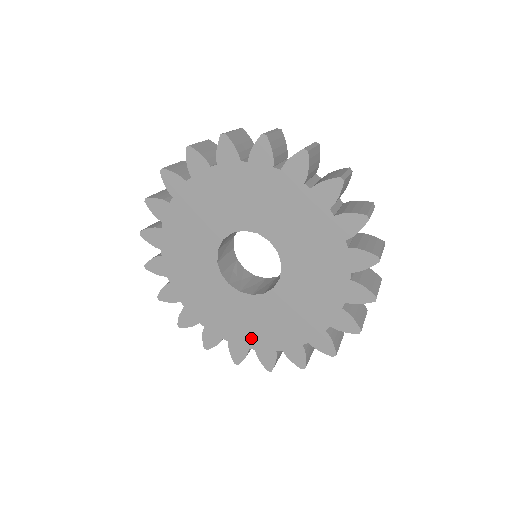
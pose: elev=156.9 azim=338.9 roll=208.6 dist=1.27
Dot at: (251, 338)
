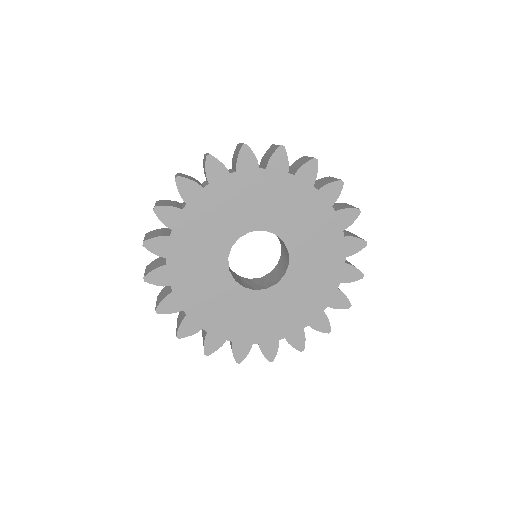
Dot at: (299, 319)
